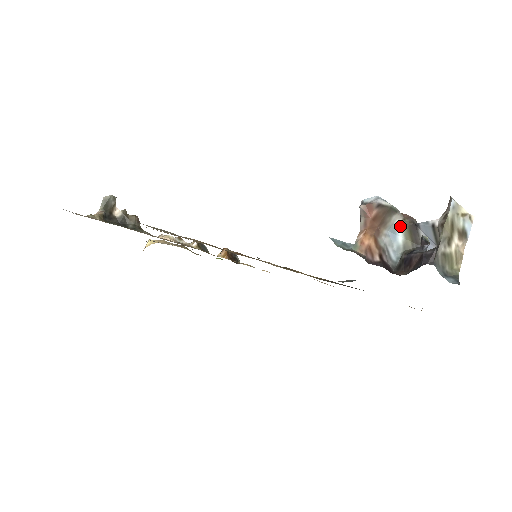
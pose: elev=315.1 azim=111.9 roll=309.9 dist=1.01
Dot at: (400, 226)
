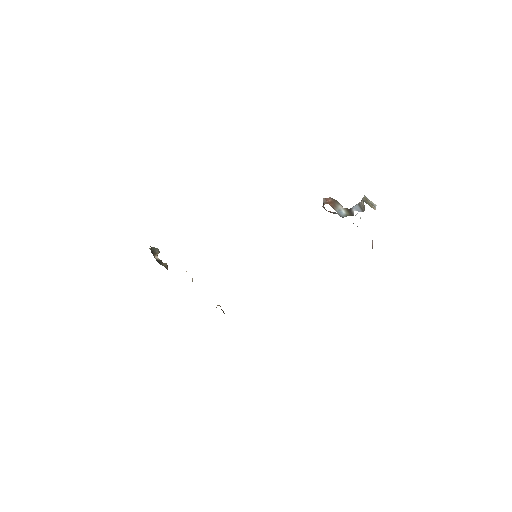
Dot at: (343, 209)
